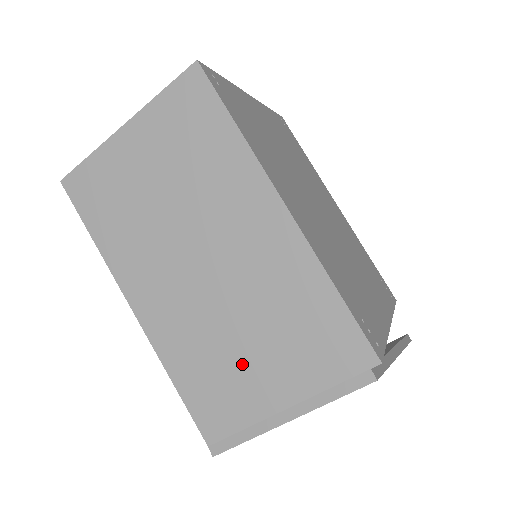
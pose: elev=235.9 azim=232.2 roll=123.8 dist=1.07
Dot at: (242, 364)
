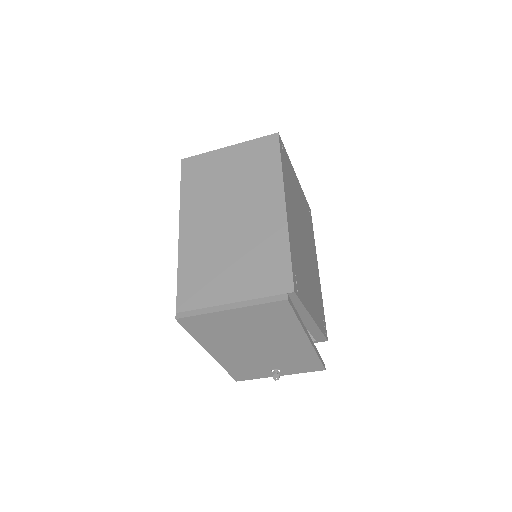
Dot at: (221, 273)
